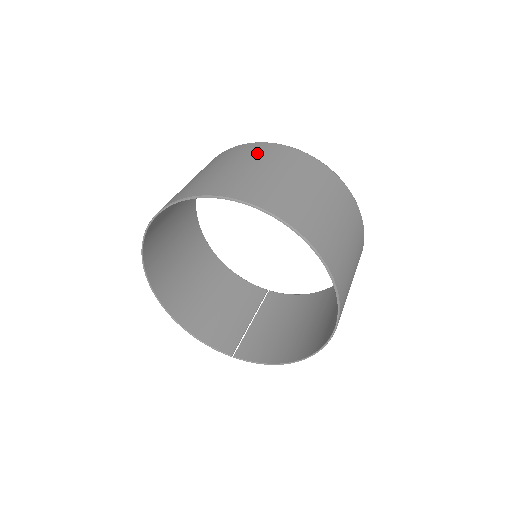
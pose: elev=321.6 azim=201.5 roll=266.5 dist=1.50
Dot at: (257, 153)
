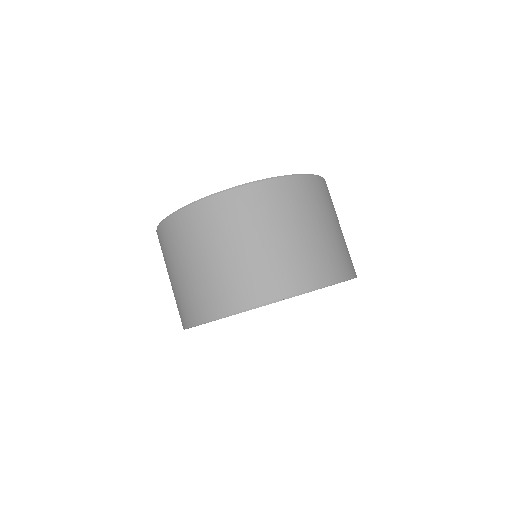
Dot at: (292, 203)
